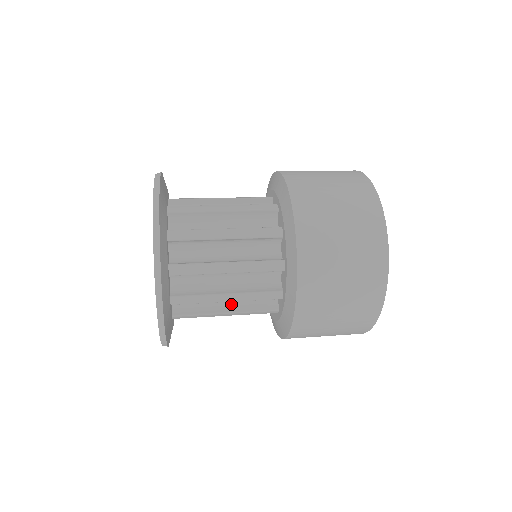
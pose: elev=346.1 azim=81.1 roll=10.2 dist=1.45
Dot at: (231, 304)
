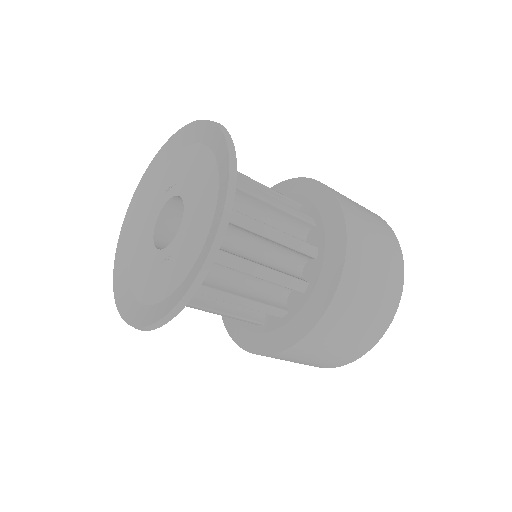
Dot at: (262, 263)
